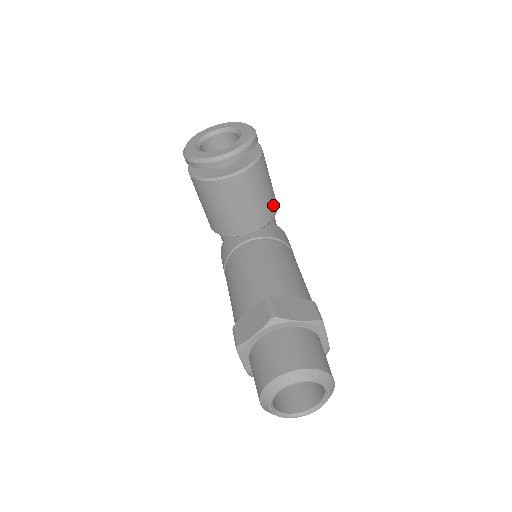
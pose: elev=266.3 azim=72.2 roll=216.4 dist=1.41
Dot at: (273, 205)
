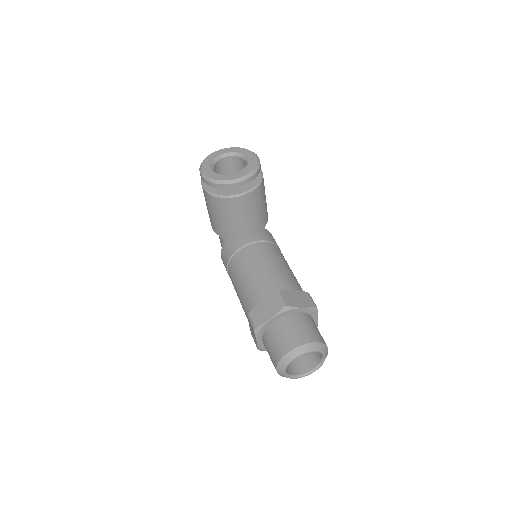
Dot at: (267, 214)
